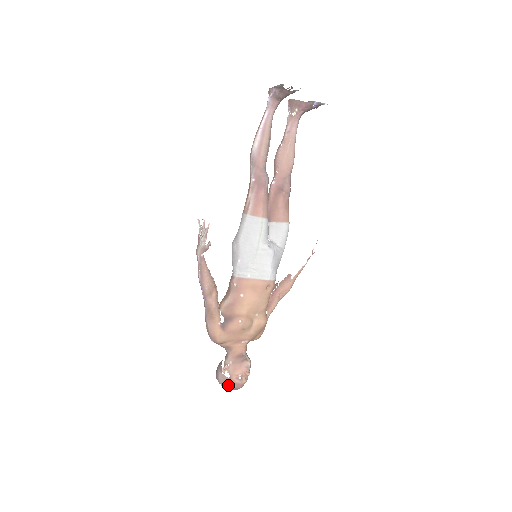
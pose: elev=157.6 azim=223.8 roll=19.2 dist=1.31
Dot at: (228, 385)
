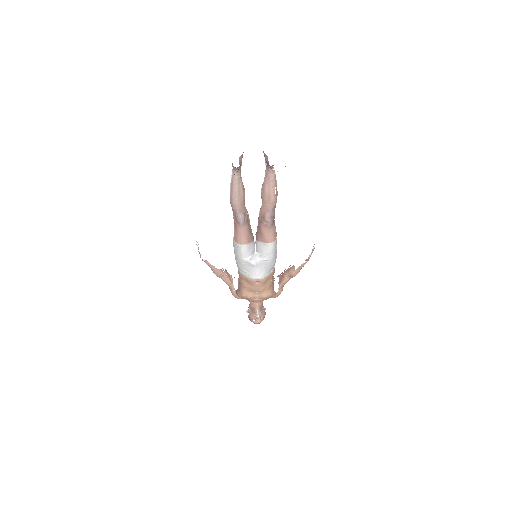
Dot at: (250, 320)
